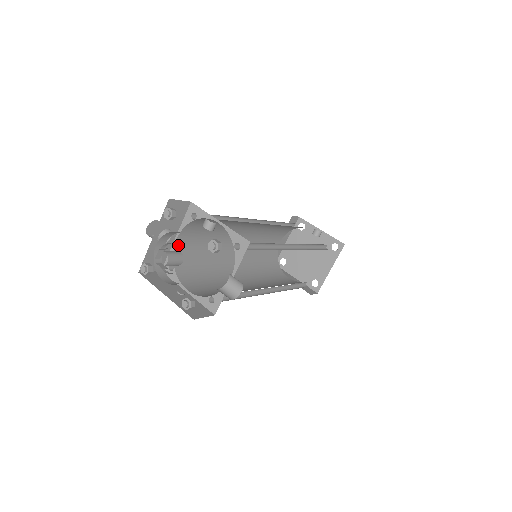
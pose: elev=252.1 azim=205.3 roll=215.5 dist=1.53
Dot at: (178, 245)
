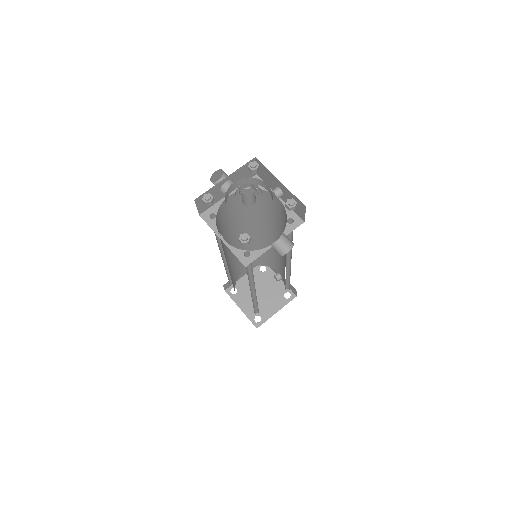
Dot at: occluded
